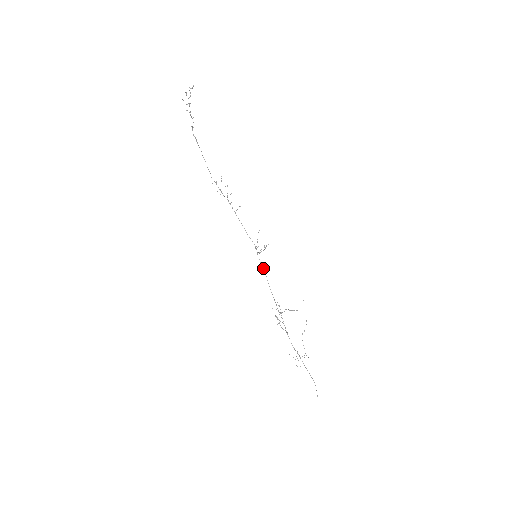
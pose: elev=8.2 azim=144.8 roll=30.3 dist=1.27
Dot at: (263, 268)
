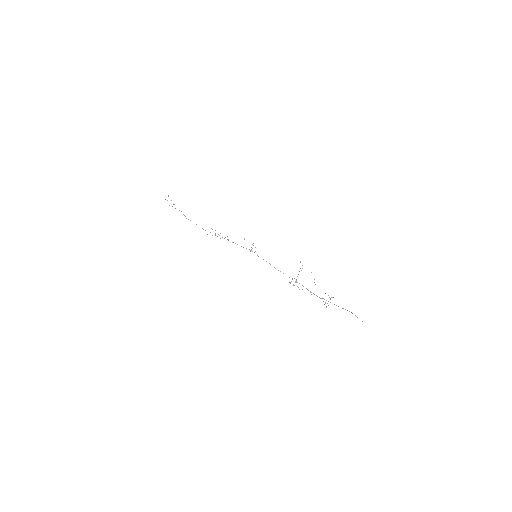
Dot at: occluded
